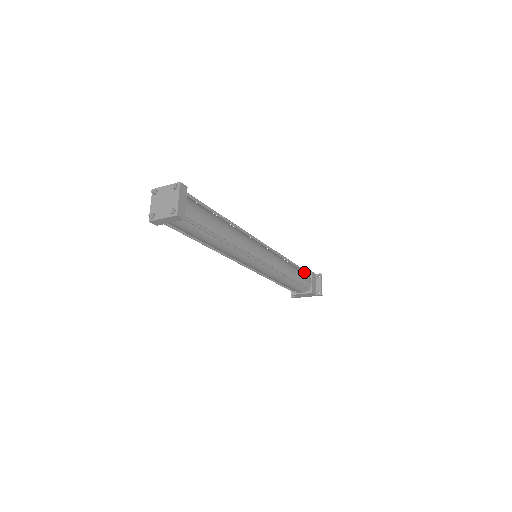
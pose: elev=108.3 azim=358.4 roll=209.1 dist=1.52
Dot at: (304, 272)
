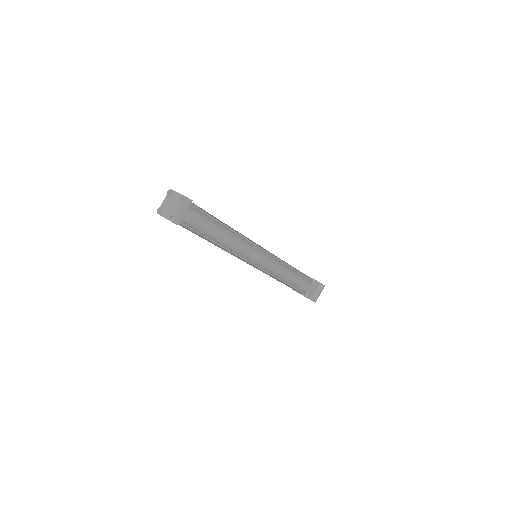
Dot at: (310, 277)
